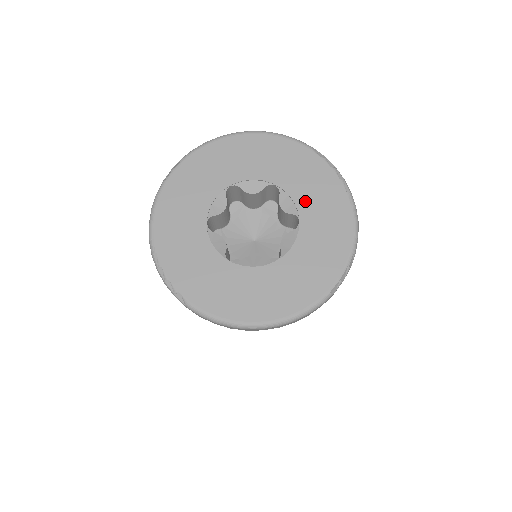
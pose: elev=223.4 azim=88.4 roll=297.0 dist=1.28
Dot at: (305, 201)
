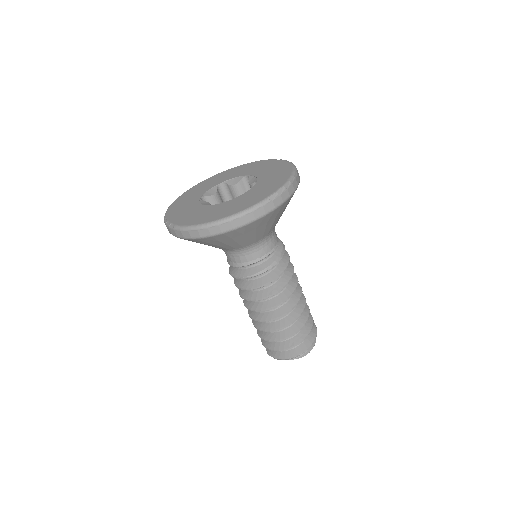
Dot at: (263, 174)
